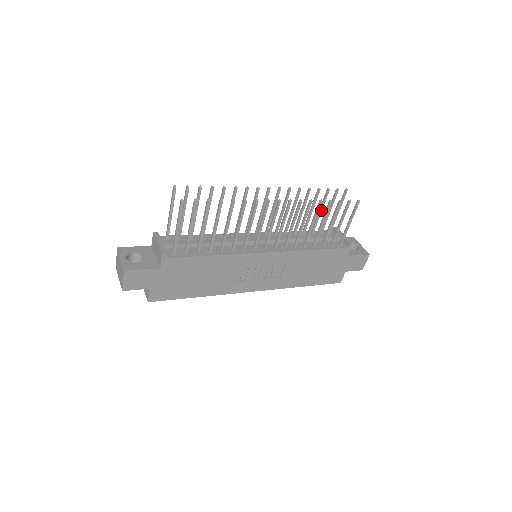
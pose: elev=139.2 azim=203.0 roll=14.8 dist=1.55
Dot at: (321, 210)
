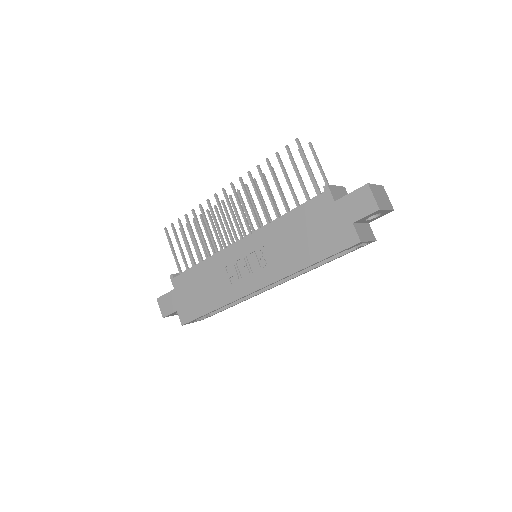
Dot at: occluded
